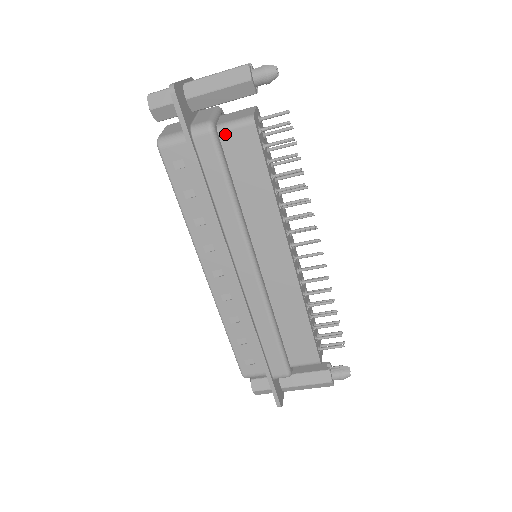
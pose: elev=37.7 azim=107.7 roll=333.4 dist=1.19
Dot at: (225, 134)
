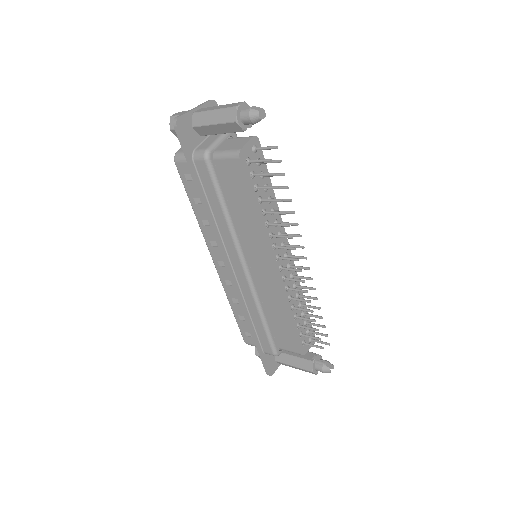
Dot at: (219, 161)
